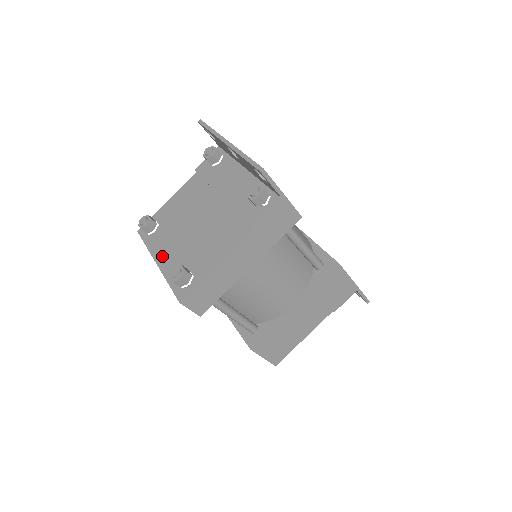
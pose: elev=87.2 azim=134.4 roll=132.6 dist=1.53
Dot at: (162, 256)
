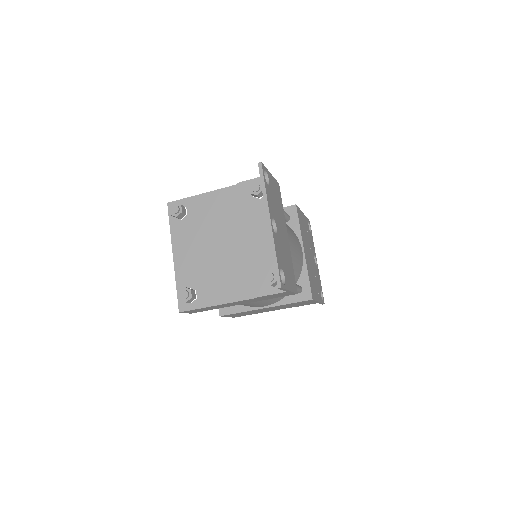
Dot at: (180, 253)
